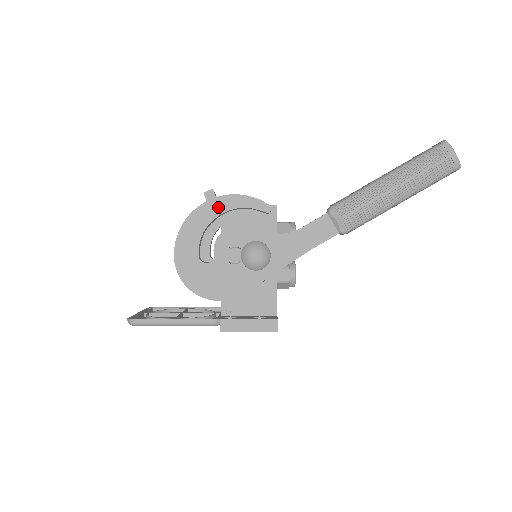
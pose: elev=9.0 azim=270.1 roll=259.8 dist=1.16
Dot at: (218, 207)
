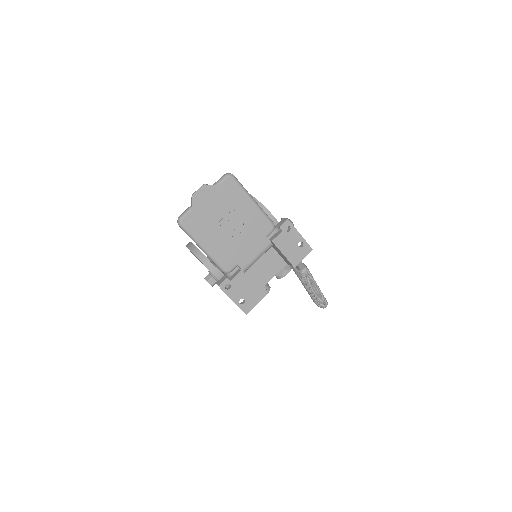
Dot at: occluded
